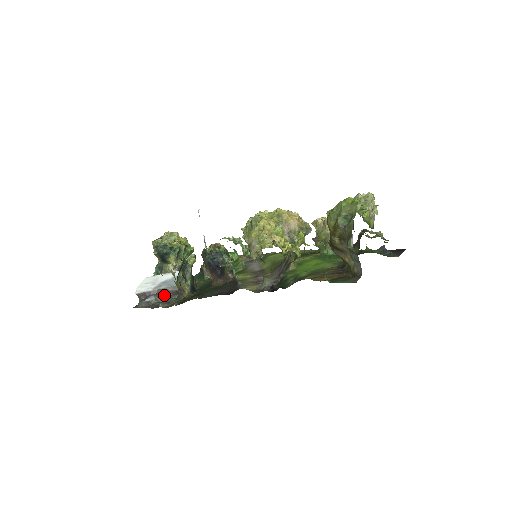
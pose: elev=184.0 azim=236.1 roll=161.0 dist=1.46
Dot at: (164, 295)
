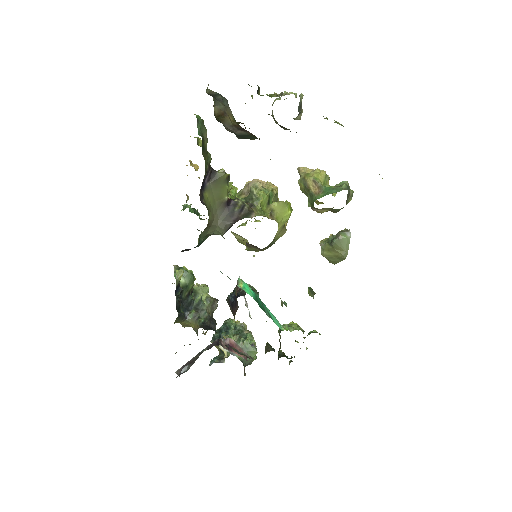
Dot at: (195, 359)
